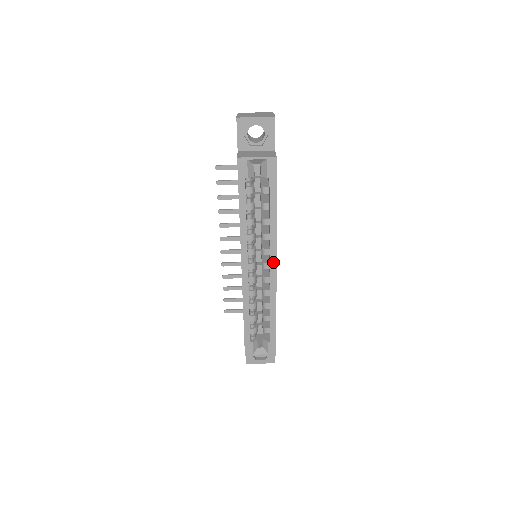
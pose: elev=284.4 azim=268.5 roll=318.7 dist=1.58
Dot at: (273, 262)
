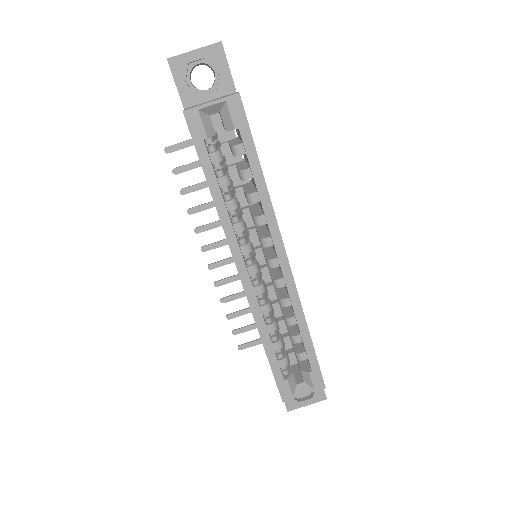
Dot at: (281, 254)
